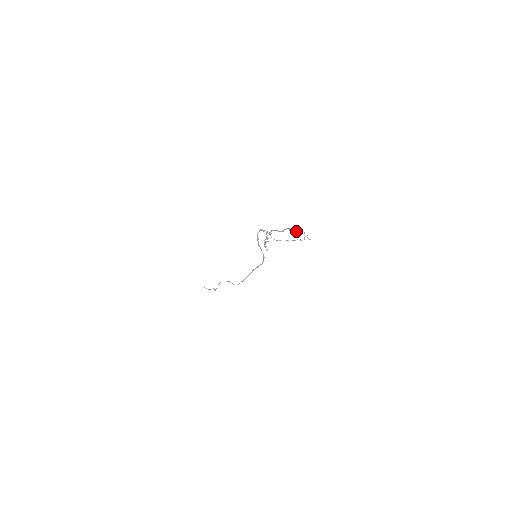
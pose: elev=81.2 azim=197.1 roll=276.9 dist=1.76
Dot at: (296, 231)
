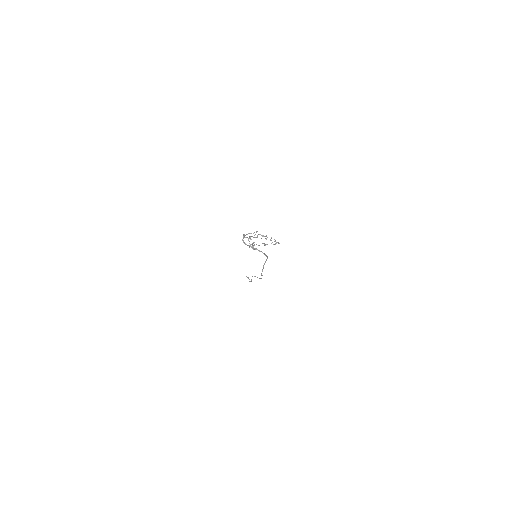
Dot at: (266, 236)
